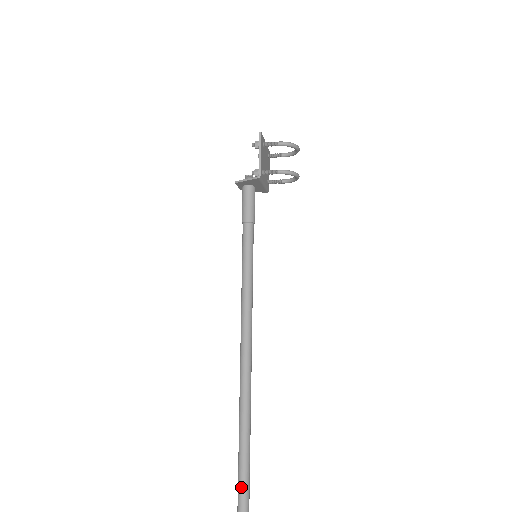
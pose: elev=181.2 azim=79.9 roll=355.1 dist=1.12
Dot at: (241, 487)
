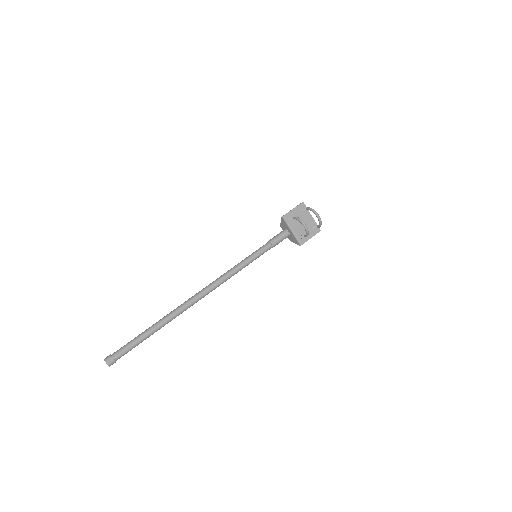
Dot at: (135, 338)
